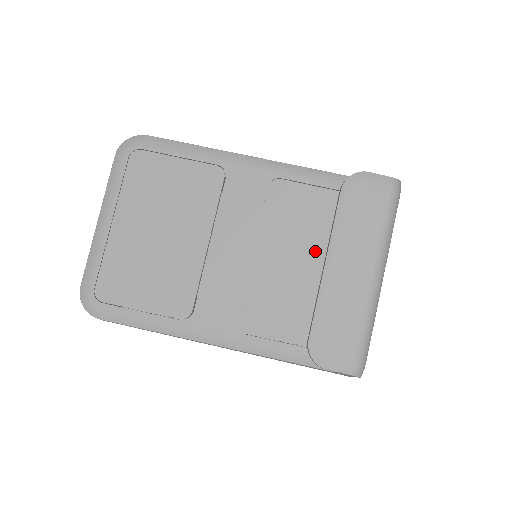
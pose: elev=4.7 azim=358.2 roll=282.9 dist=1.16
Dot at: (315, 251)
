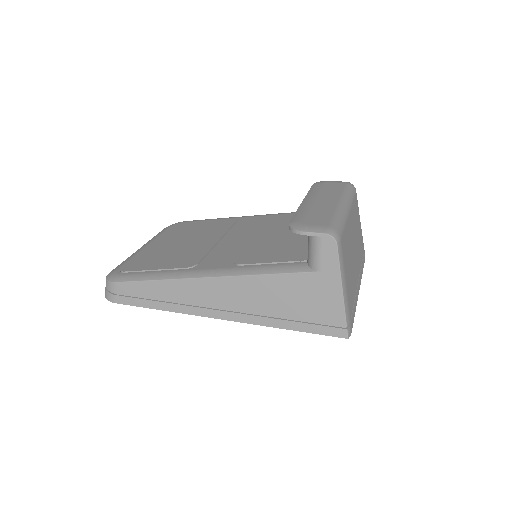
Dot at: occluded
